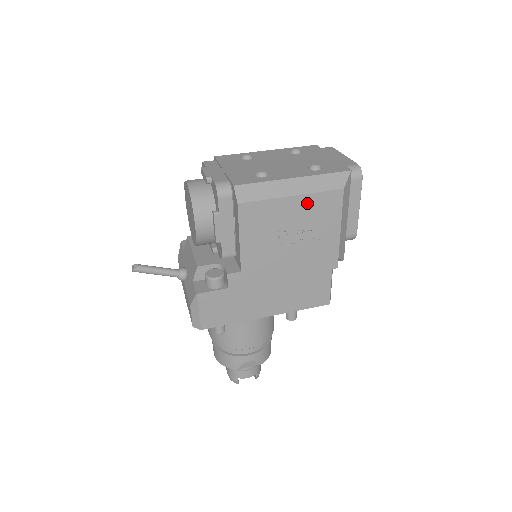
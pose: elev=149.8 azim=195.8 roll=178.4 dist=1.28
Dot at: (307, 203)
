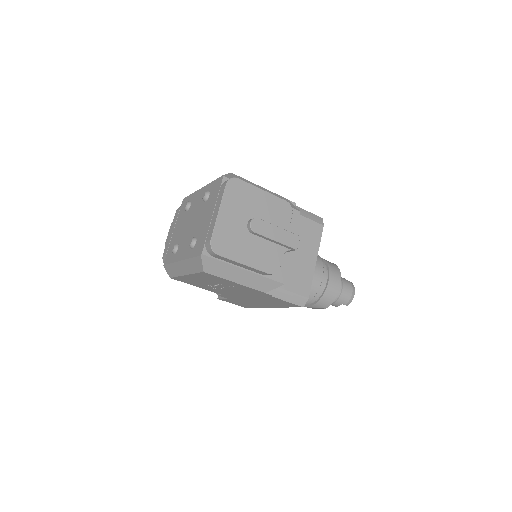
Dot at: (198, 277)
